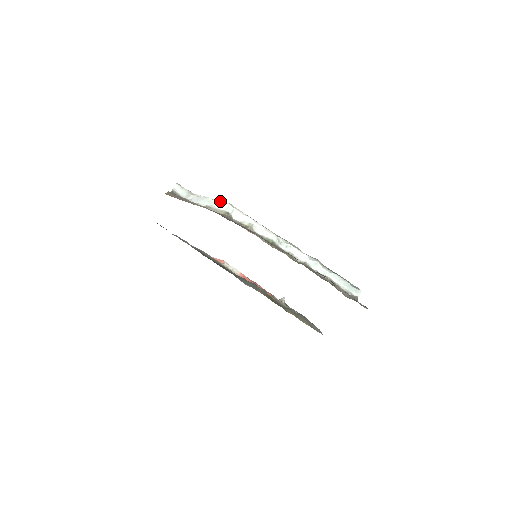
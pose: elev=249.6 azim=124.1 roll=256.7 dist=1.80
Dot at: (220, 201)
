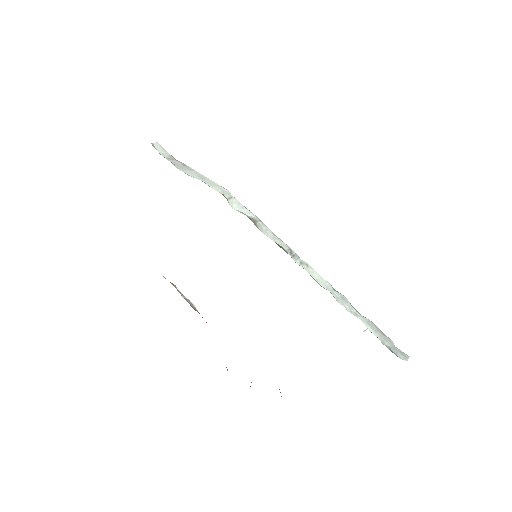
Dot at: occluded
